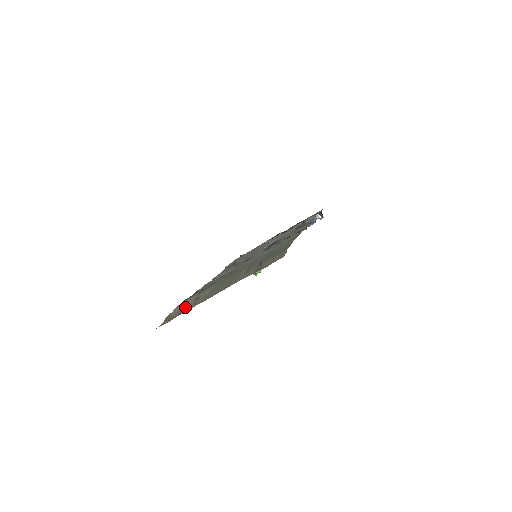
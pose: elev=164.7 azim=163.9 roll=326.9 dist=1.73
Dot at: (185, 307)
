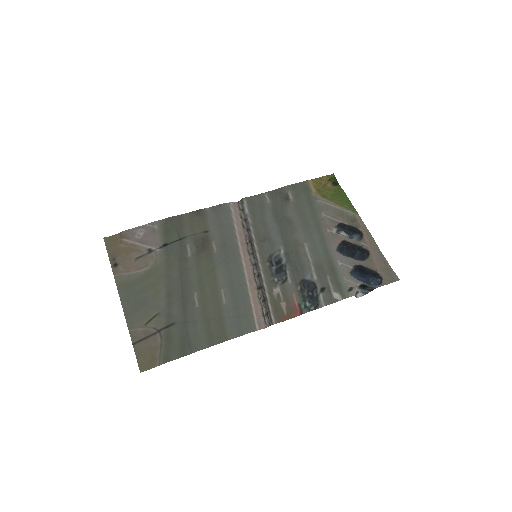
Dot at: (133, 249)
